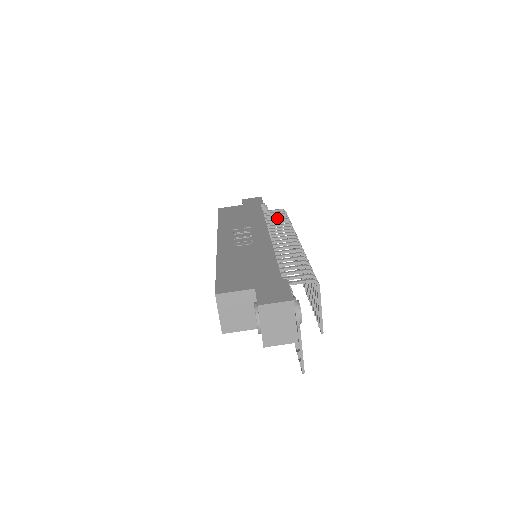
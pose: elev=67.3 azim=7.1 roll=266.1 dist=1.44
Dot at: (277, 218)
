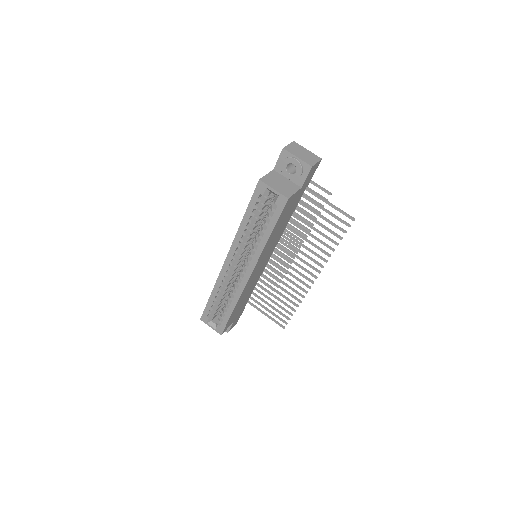
Dot at: occluded
